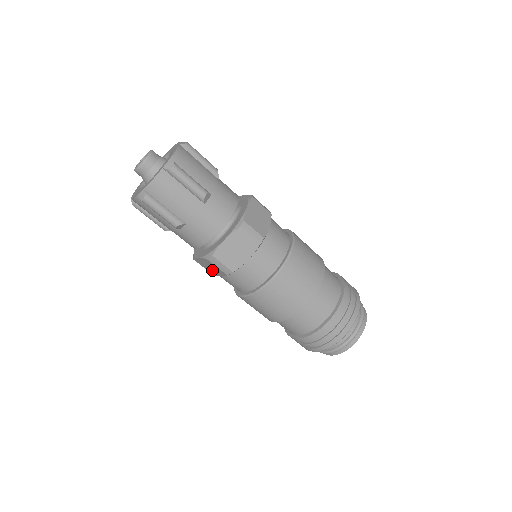
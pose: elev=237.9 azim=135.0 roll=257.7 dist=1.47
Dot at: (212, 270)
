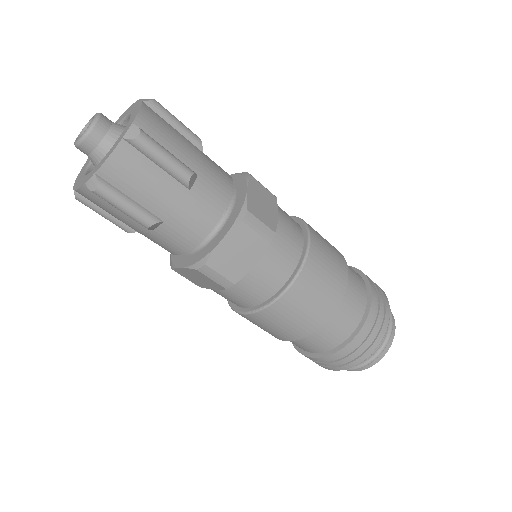
Dot at: (201, 282)
